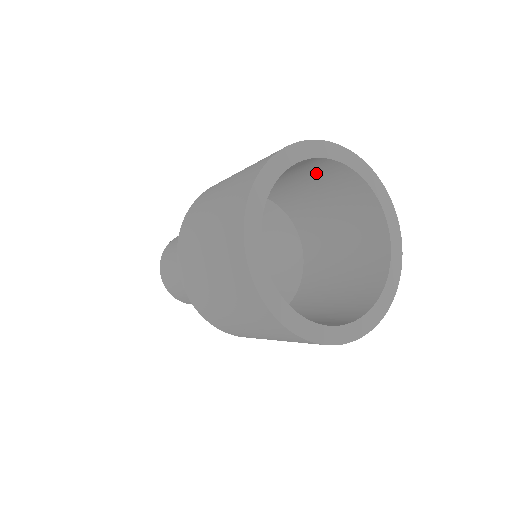
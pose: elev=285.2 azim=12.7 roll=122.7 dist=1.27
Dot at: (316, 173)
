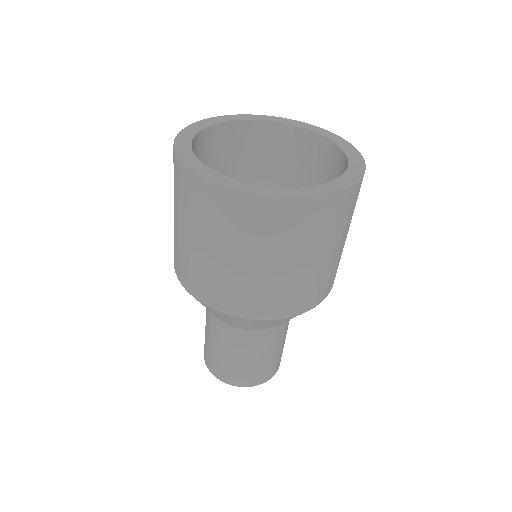
Dot at: (255, 152)
